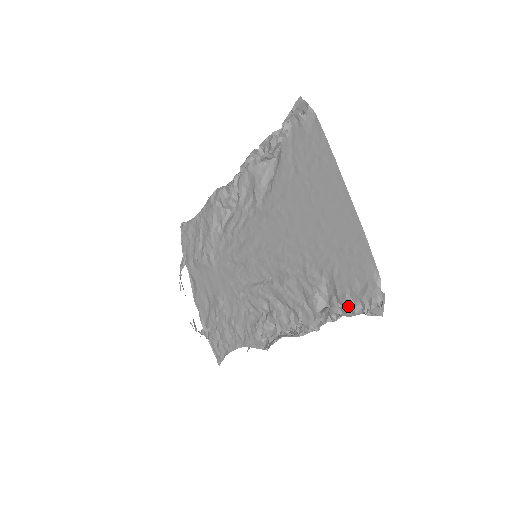
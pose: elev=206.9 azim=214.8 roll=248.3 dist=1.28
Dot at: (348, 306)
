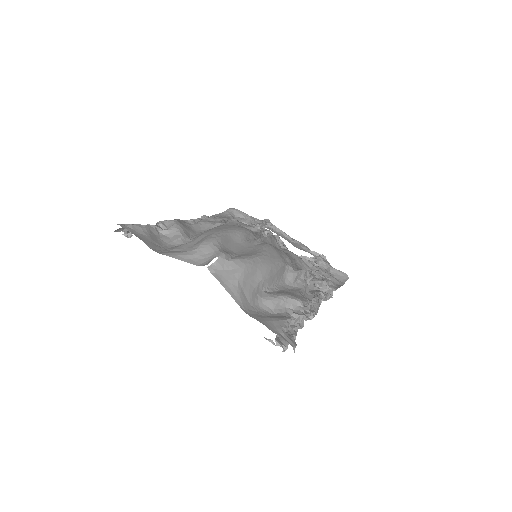
Dot at: occluded
